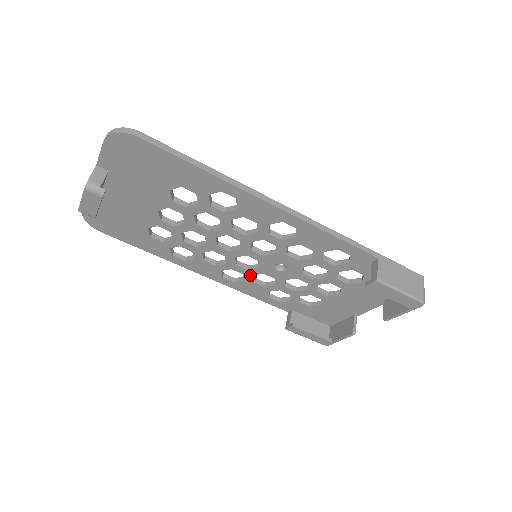
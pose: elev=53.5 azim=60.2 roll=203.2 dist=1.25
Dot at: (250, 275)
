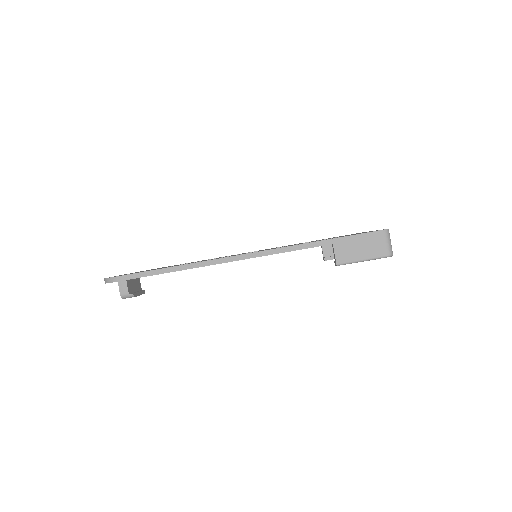
Dot at: occluded
